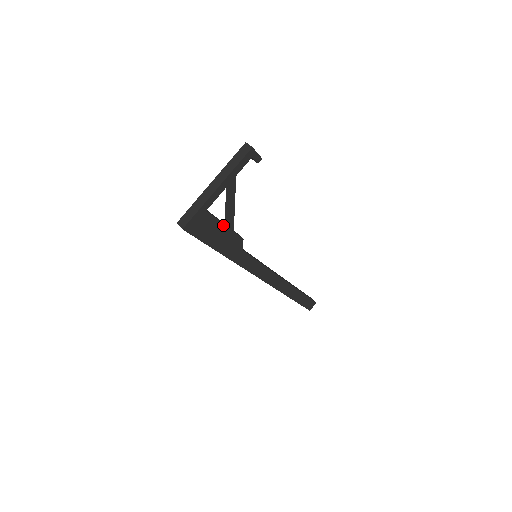
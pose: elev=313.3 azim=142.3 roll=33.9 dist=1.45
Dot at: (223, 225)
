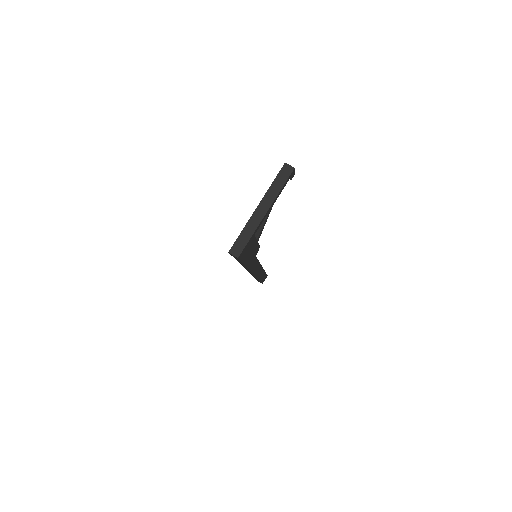
Dot at: (256, 242)
